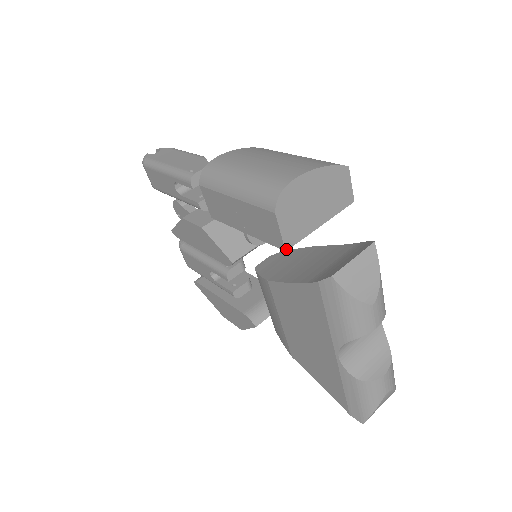
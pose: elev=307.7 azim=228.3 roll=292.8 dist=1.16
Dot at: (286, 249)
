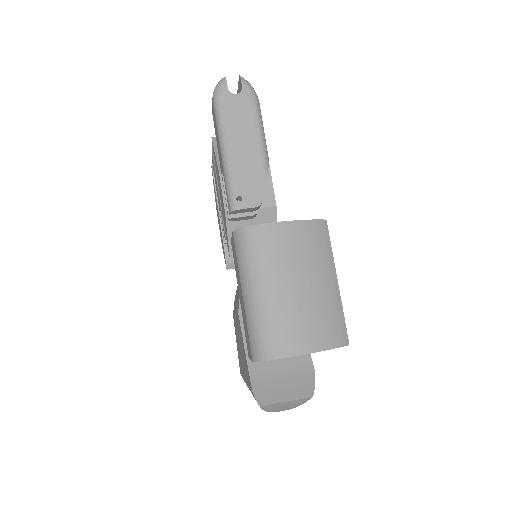
Dot at: occluded
